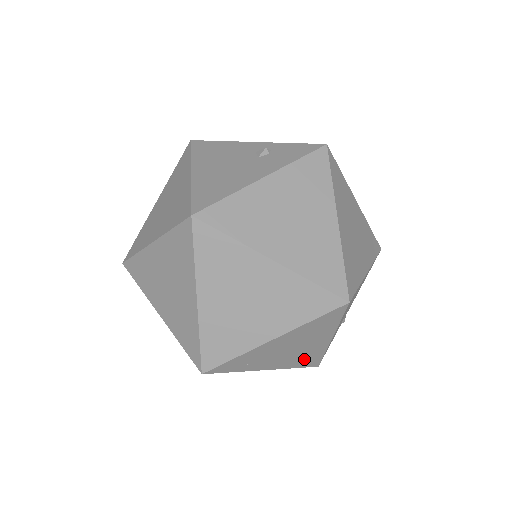
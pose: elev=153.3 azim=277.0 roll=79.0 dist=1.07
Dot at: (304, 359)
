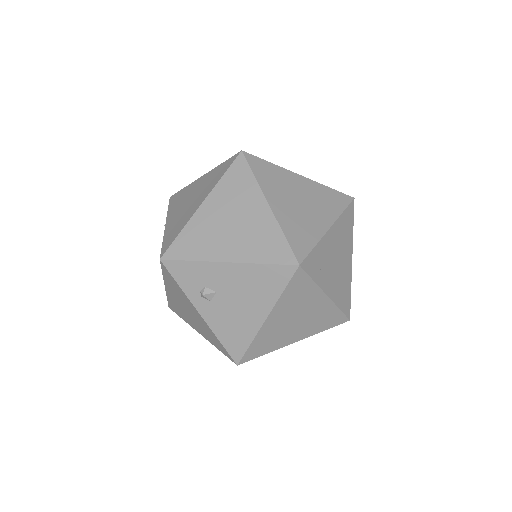
Dot at: (343, 292)
